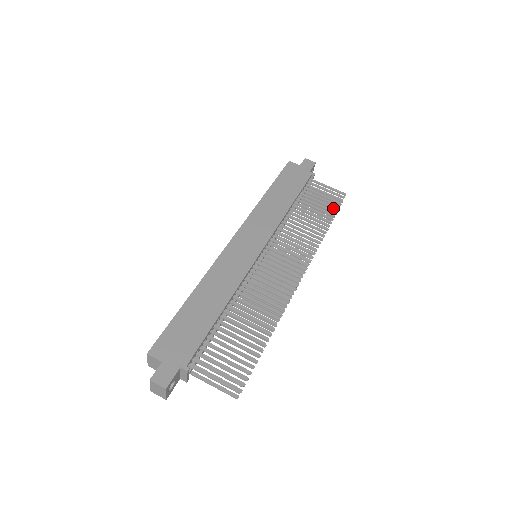
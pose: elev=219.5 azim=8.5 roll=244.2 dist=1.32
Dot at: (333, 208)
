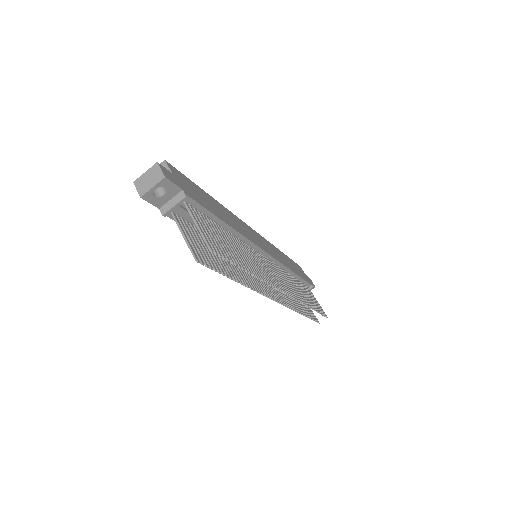
Dot at: (317, 309)
